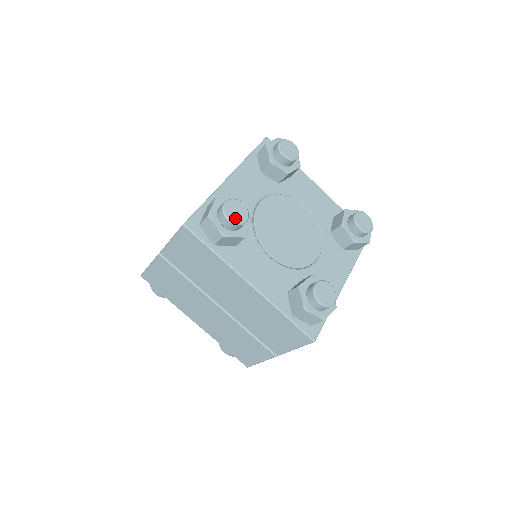
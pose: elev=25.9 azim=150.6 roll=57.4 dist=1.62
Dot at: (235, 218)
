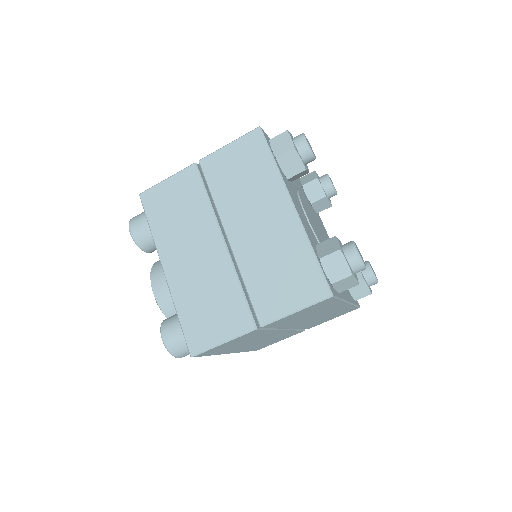
Dot at: (309, 145)
